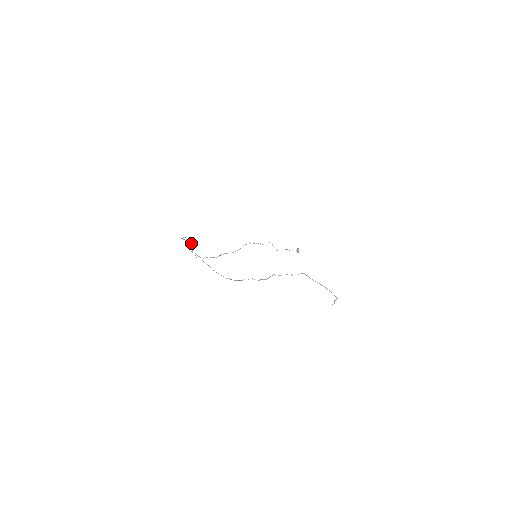
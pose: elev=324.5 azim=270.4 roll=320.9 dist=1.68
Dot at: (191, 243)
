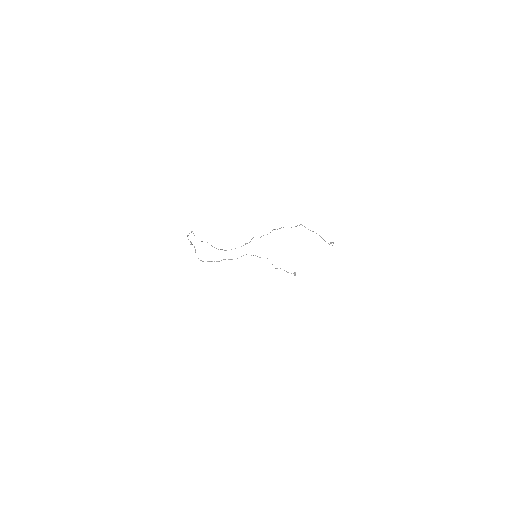
Dot at: (195, 249)
